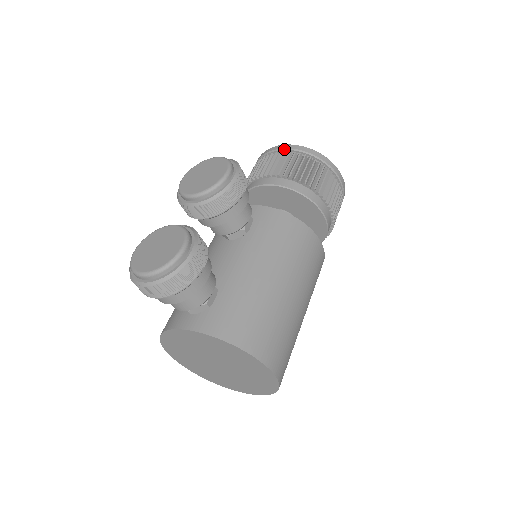
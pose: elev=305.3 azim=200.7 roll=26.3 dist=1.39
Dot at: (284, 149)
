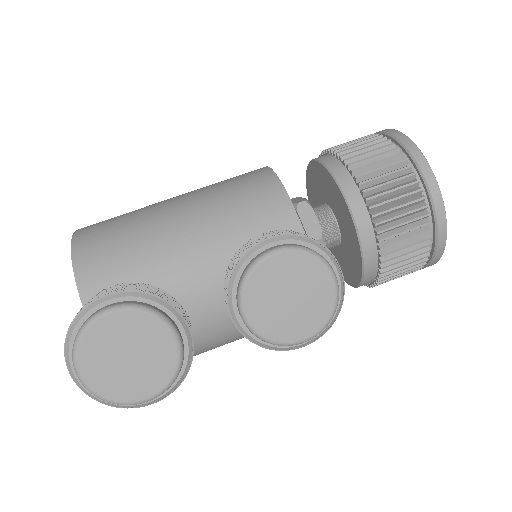
Dot at: (435, 217)
